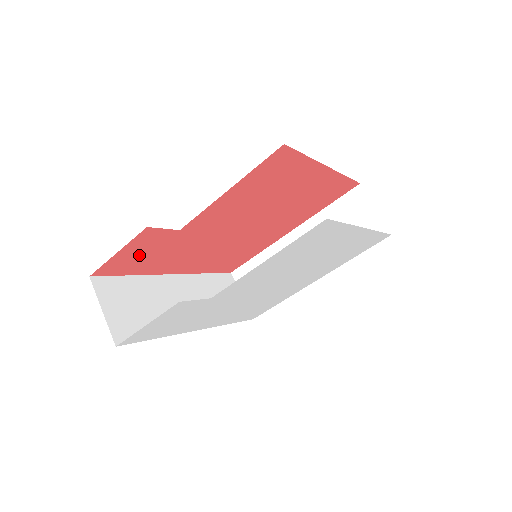
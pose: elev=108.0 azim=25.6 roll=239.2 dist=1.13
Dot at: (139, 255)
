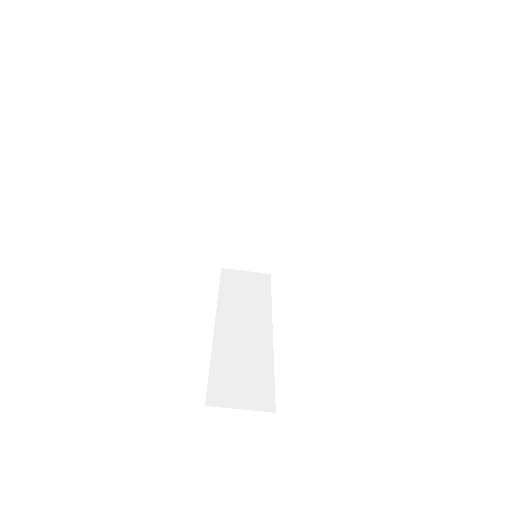
Dot at: occluded
